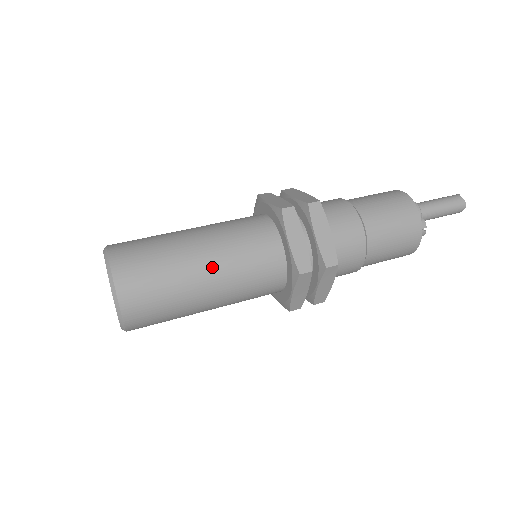
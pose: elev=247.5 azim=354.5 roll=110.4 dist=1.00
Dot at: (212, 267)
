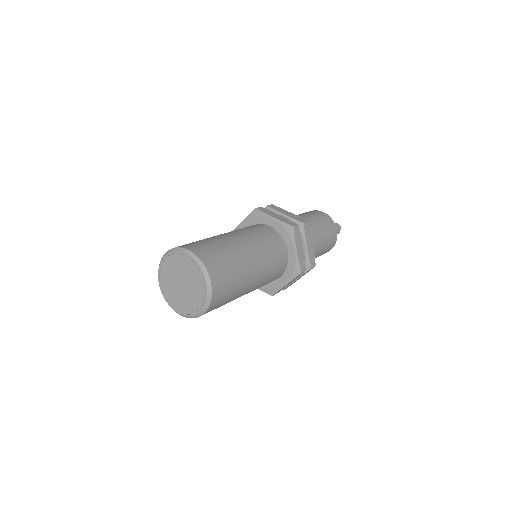
Dot at: (242, 238)
